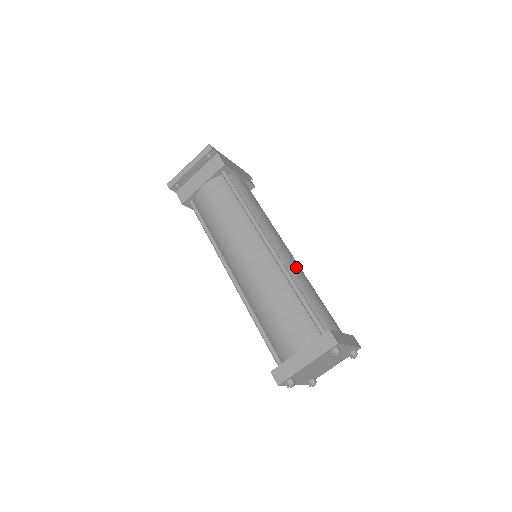
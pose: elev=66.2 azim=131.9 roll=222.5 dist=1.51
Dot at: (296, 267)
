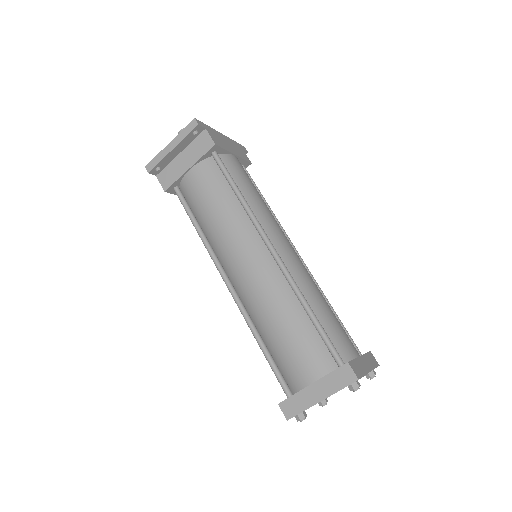
Dot at: (305, 275)
